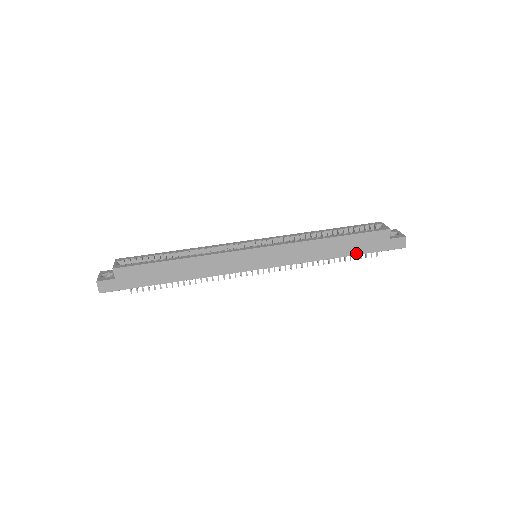
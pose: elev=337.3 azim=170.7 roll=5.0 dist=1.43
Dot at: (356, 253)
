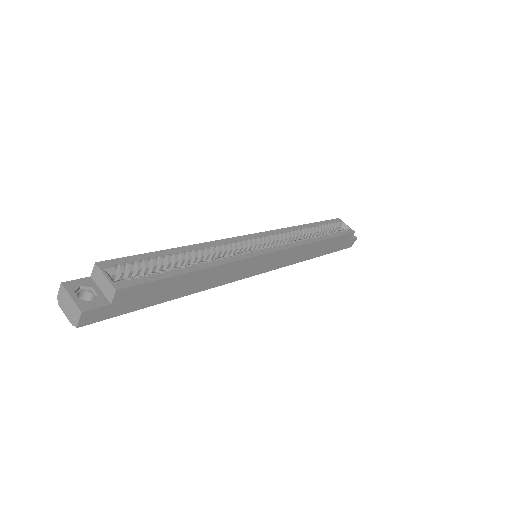
Dot at: (326, 253)
